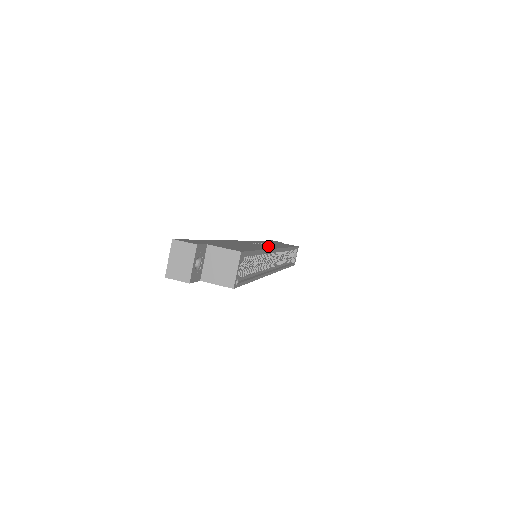
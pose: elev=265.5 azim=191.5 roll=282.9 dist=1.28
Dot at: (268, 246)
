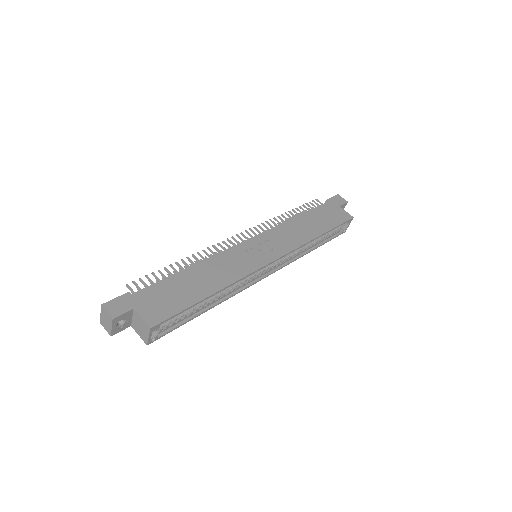
Dot at: (259, 259)
